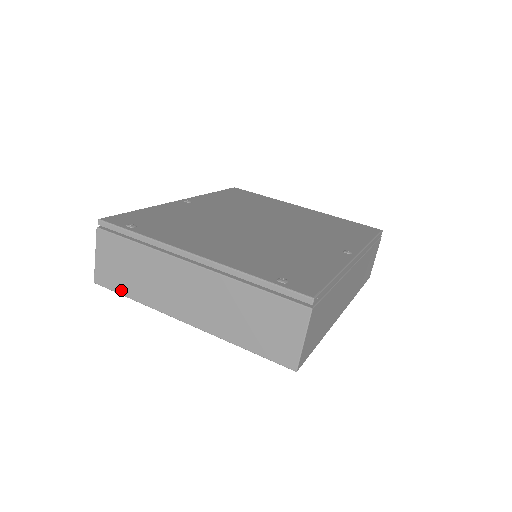
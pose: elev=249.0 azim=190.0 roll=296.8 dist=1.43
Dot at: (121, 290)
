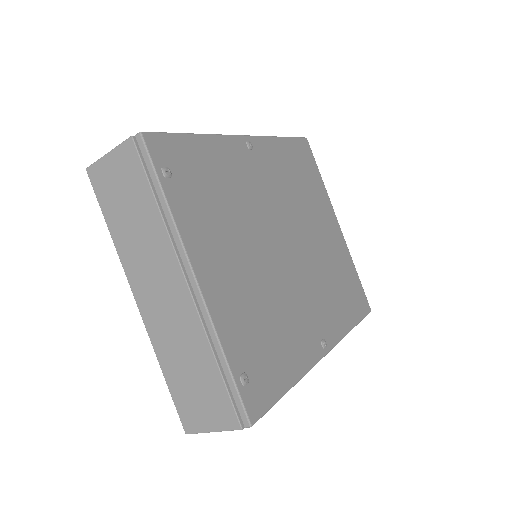
Dot at: (105, 209)
